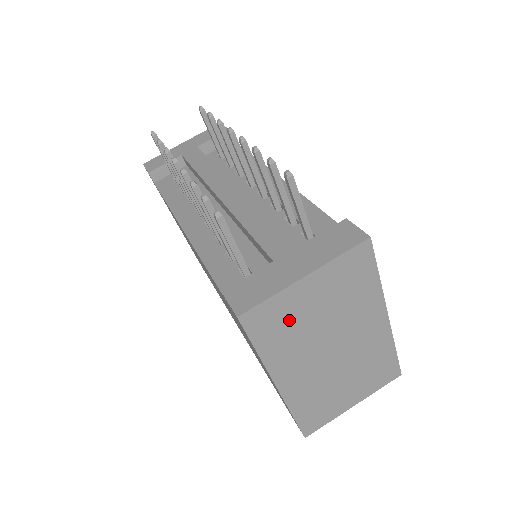
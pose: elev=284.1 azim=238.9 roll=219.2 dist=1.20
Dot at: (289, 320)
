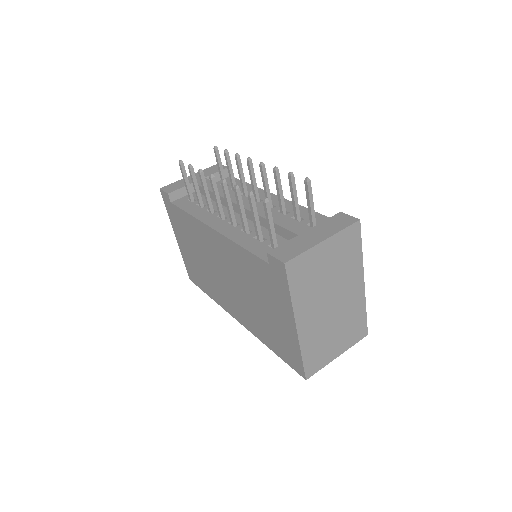
Dot at: (311, 272)
